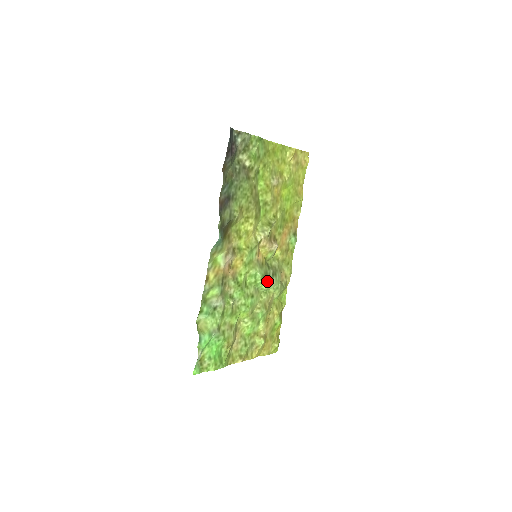
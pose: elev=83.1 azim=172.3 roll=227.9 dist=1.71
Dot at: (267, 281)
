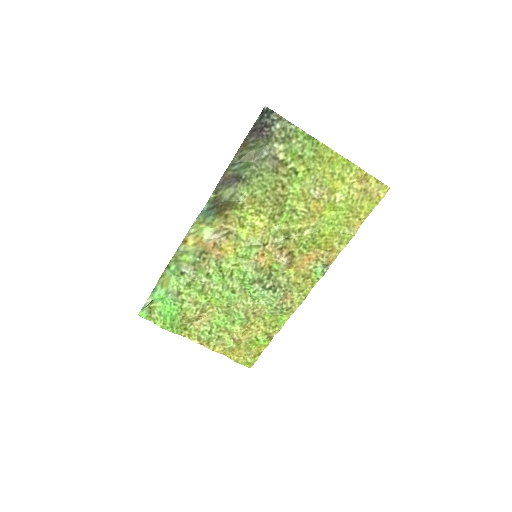
Dot at: (257, 288)
